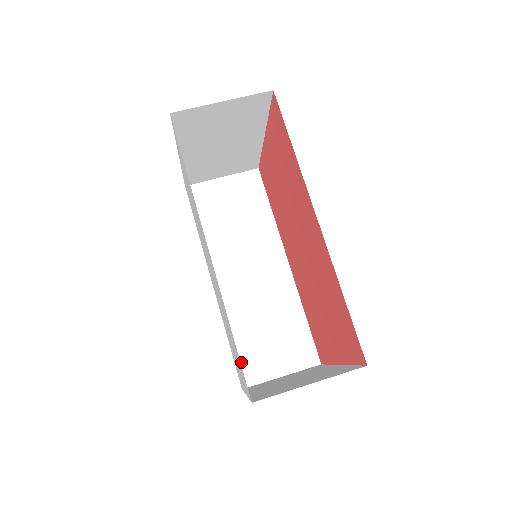
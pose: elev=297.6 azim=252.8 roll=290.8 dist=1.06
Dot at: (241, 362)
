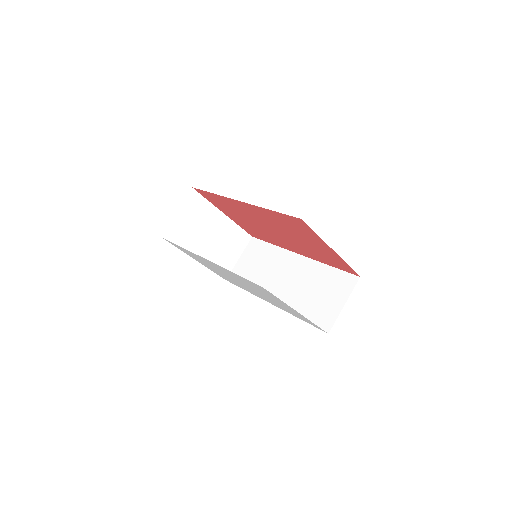
Dot at: (316, 322)
